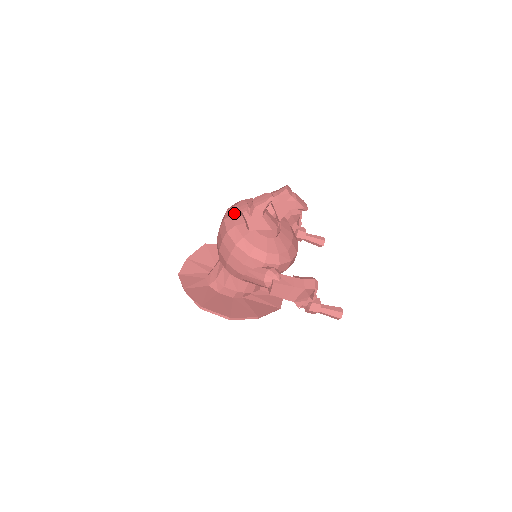
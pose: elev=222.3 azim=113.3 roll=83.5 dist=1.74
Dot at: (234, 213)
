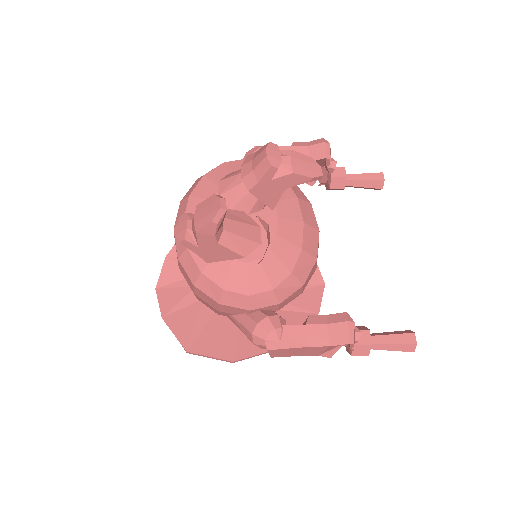
Dot at: occluded
